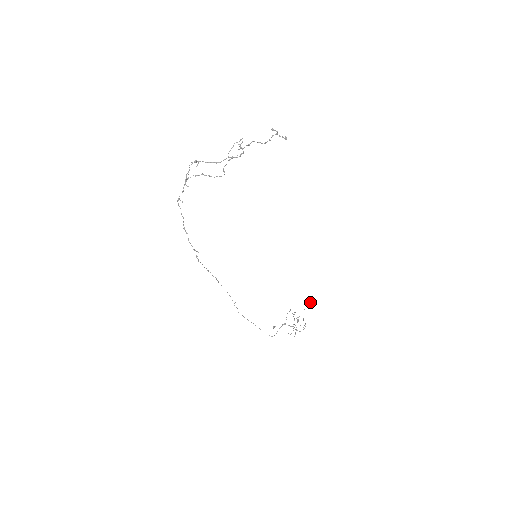
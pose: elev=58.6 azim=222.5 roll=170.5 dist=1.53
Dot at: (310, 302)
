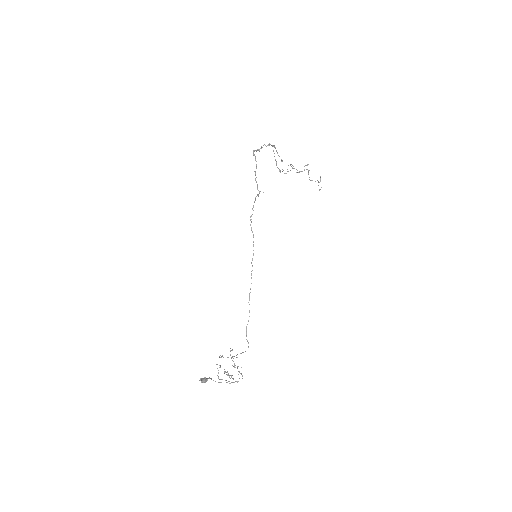
Dot at: occluded
